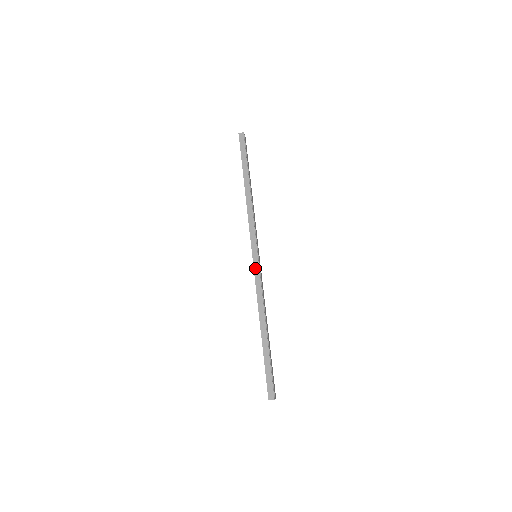
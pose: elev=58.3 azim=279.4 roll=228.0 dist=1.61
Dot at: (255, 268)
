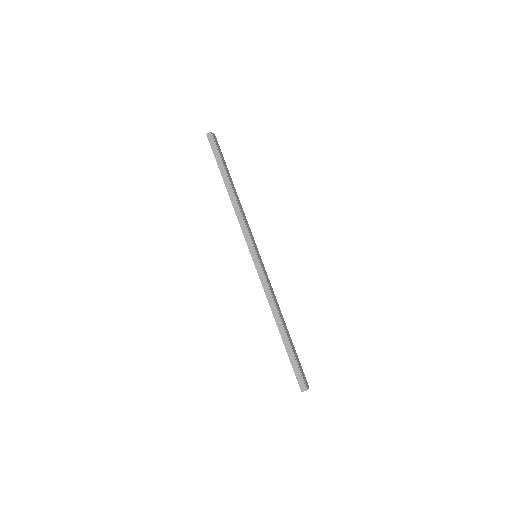
Dot at: (257, 269)
